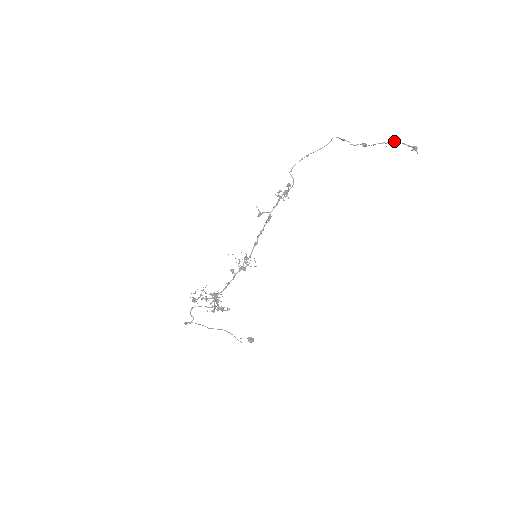
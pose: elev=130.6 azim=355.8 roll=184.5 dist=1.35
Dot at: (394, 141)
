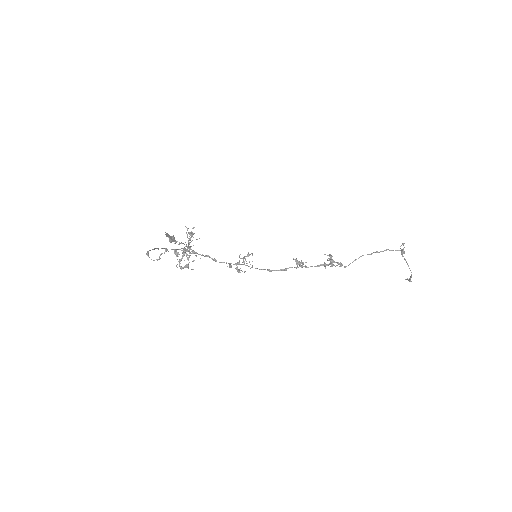
Dot at: occluded
